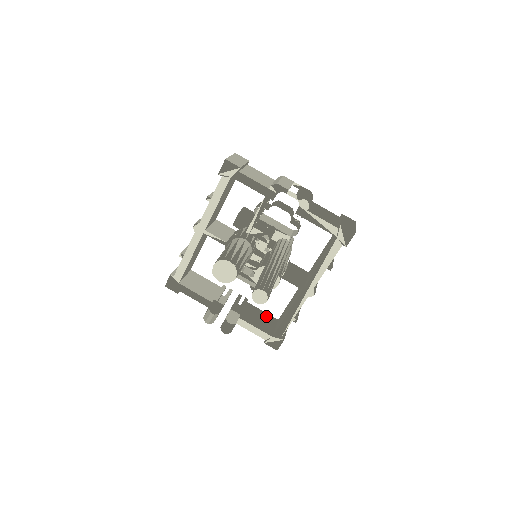
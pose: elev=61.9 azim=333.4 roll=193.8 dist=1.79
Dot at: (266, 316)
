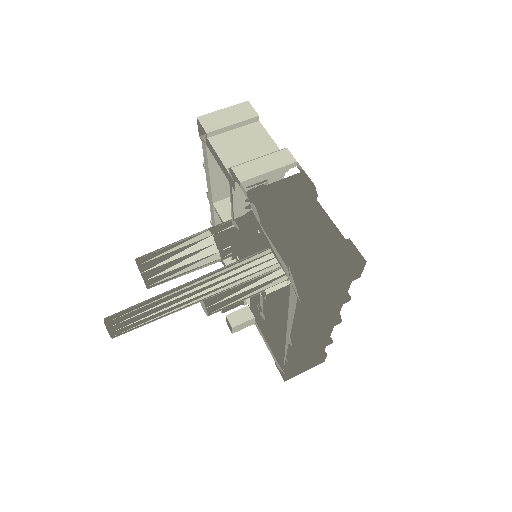
Dot at: occluded
